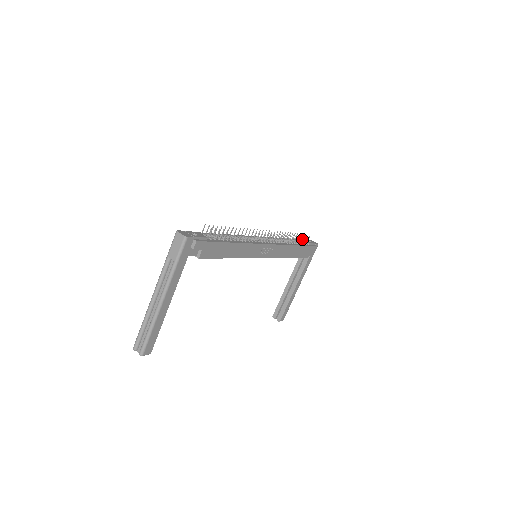
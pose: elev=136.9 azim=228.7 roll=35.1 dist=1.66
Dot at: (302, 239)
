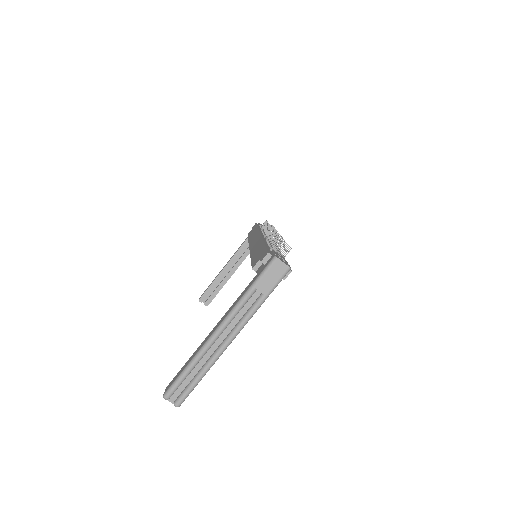
Dot at: occluded
